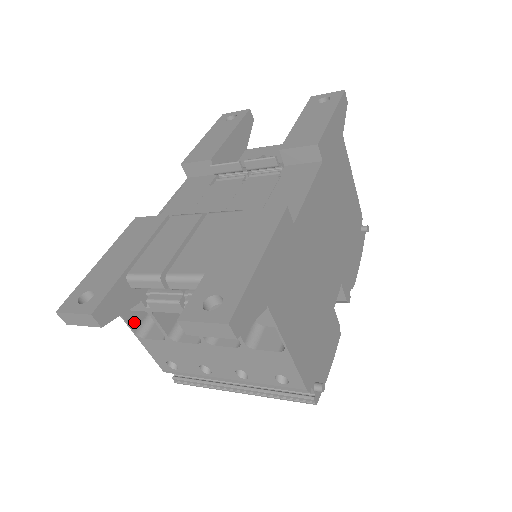
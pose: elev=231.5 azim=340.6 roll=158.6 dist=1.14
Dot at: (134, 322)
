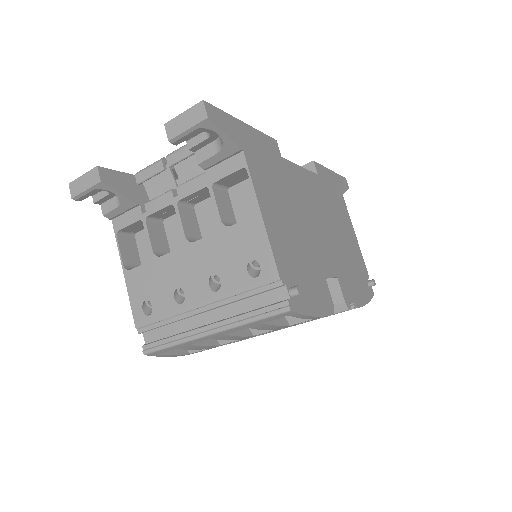
Dot at: (126, 257)
